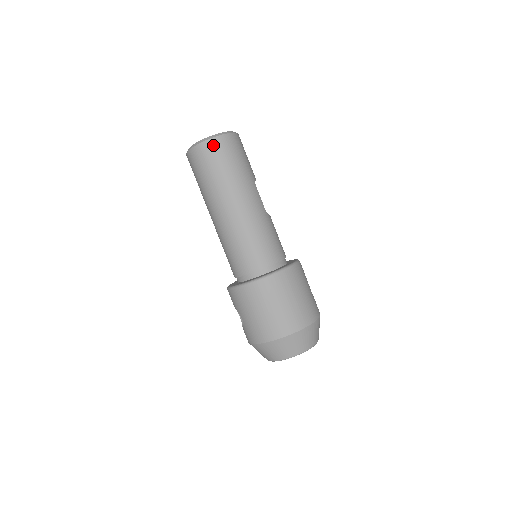
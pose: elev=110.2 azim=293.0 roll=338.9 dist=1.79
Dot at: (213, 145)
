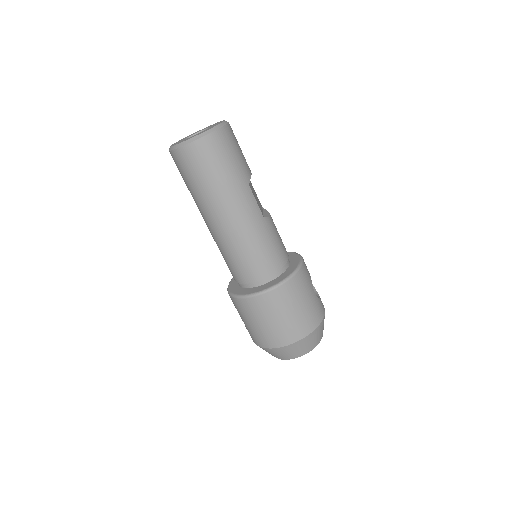
Dot at: (195, 150)
